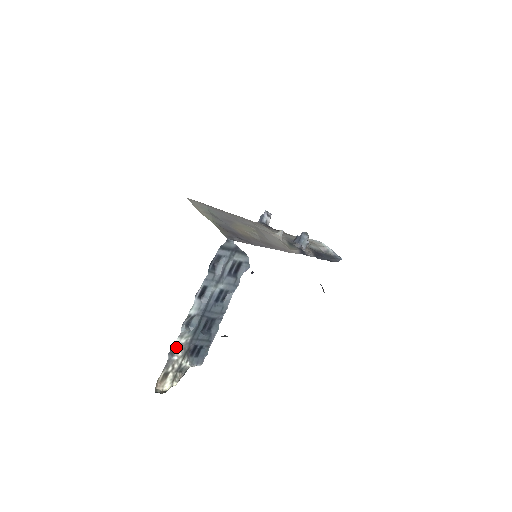
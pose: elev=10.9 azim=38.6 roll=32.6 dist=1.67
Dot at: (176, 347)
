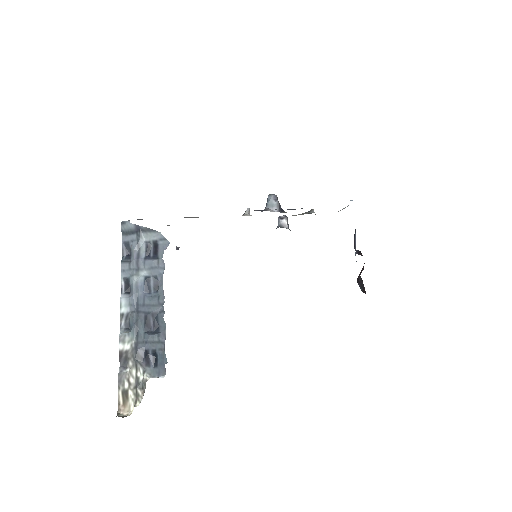
Dot at: (123, 356)
